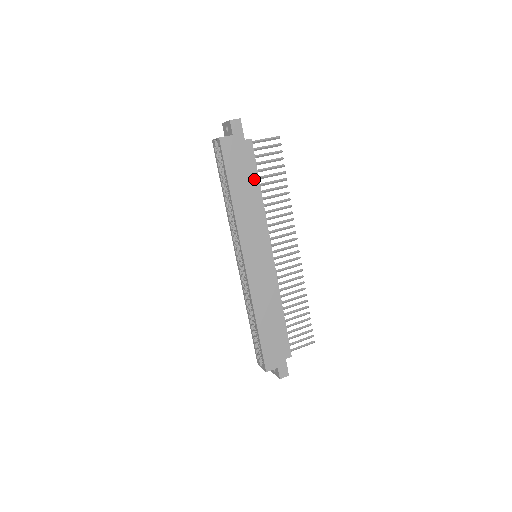
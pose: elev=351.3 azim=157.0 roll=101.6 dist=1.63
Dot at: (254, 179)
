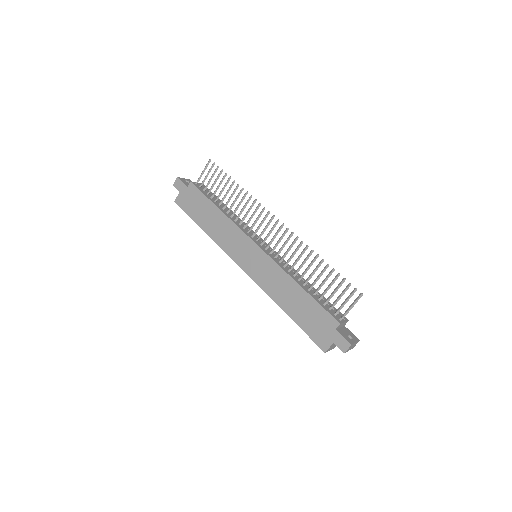
Dot at: (209, 205)
